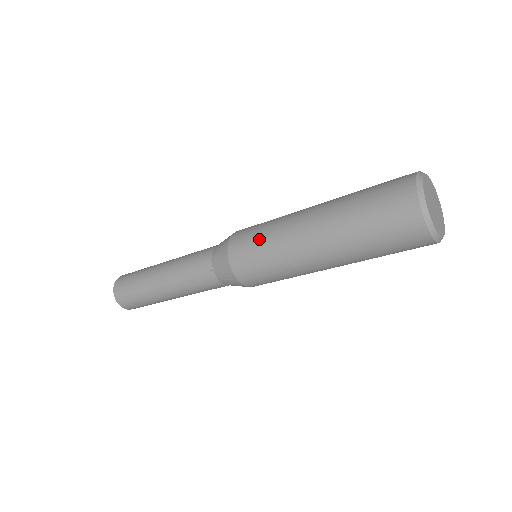
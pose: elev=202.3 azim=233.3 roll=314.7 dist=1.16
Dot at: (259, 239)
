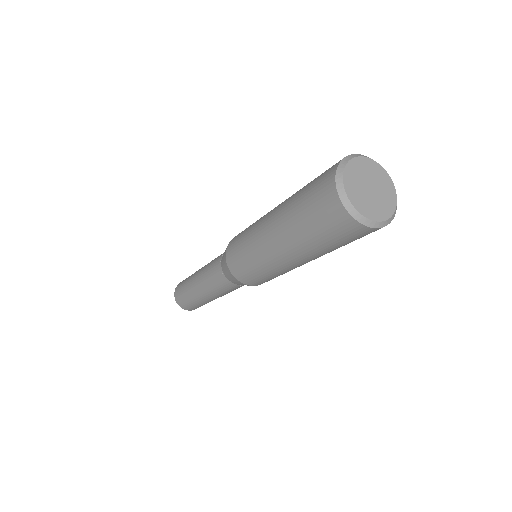
Dot at: (249, 226)
